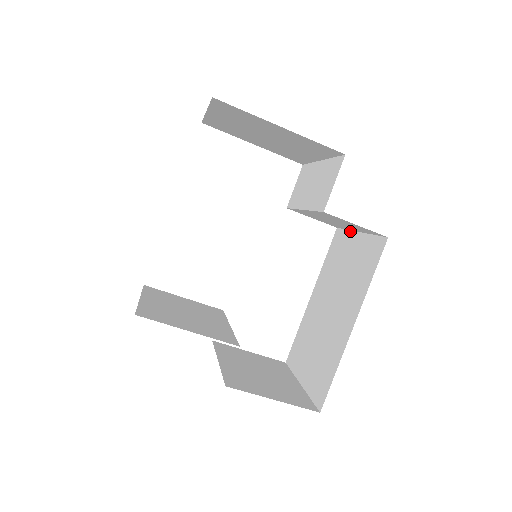
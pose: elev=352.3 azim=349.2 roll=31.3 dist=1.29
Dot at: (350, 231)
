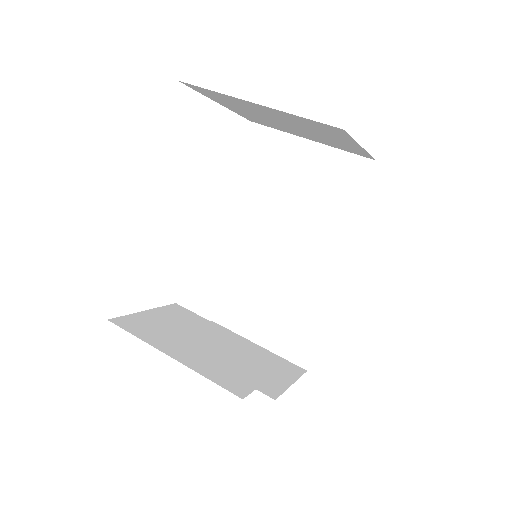
Dot at: occluded
